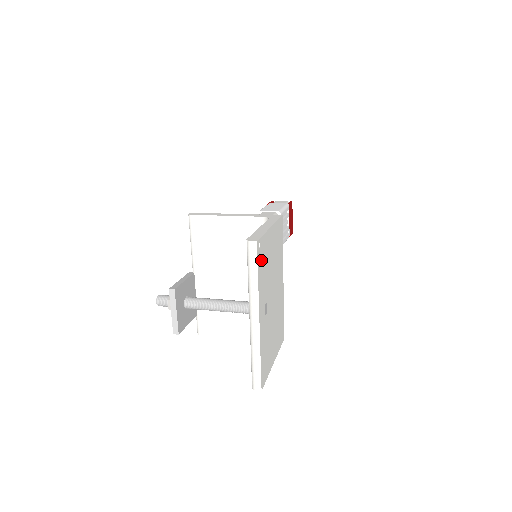
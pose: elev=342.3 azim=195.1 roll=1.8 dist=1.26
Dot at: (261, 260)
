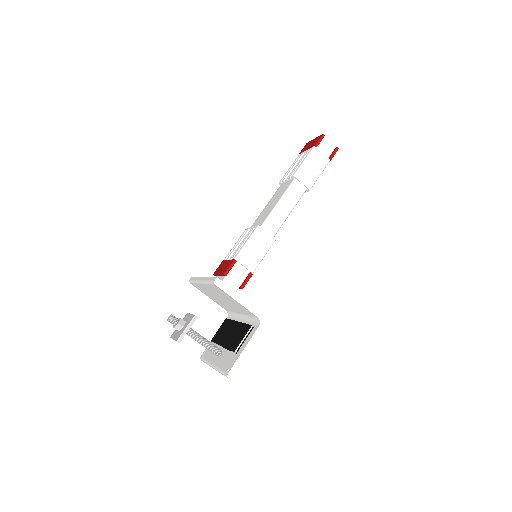
Dot at: occluded
